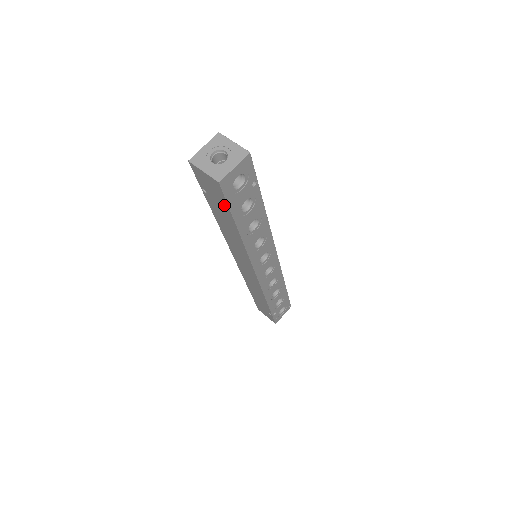
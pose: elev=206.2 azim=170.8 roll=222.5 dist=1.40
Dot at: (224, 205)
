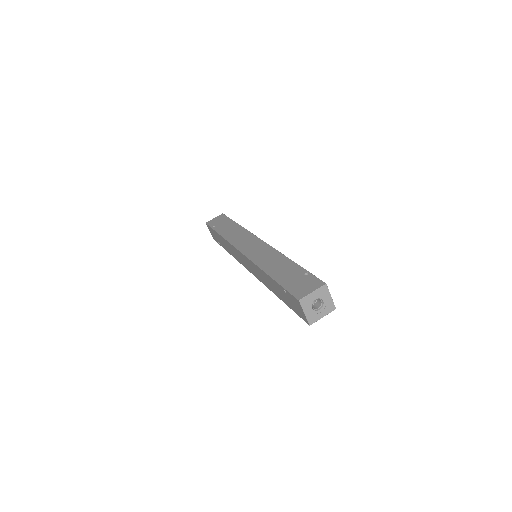
Dot at: (292, 307)
